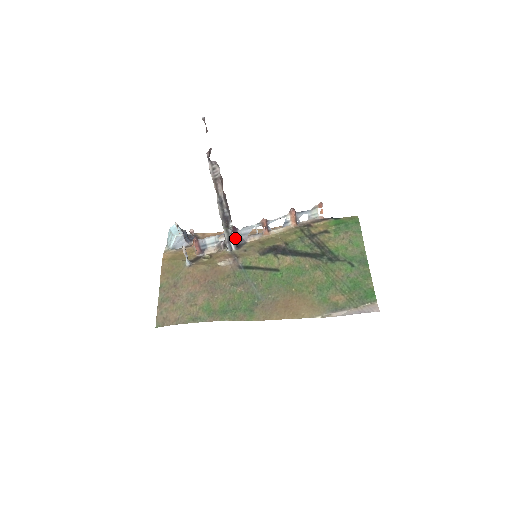
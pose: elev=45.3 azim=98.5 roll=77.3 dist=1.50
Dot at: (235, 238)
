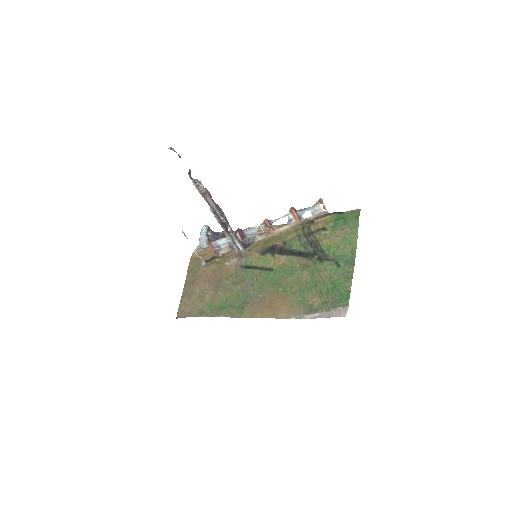
Dot at: (244, 238)
